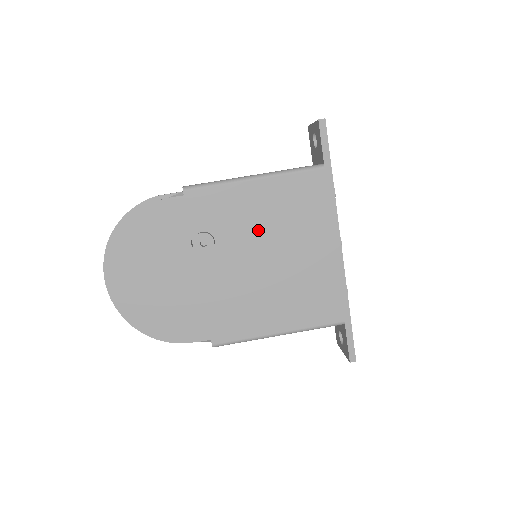
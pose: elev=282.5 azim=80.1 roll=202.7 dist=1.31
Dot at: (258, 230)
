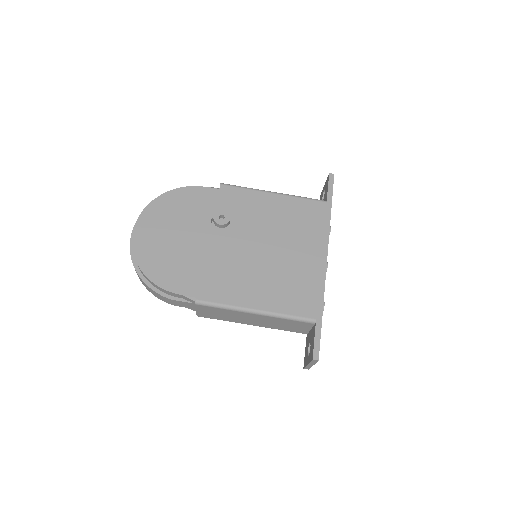
Dot at: (265, 226)
